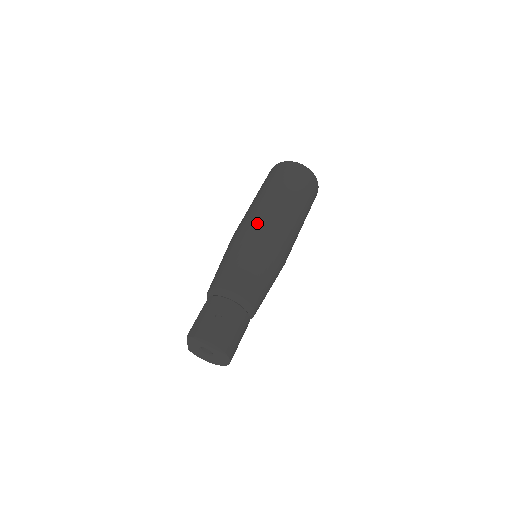
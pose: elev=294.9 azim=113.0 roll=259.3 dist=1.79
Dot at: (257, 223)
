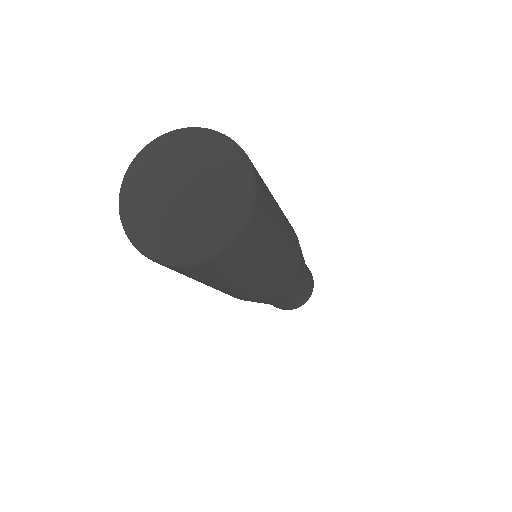
Dot at: (248, 299)
